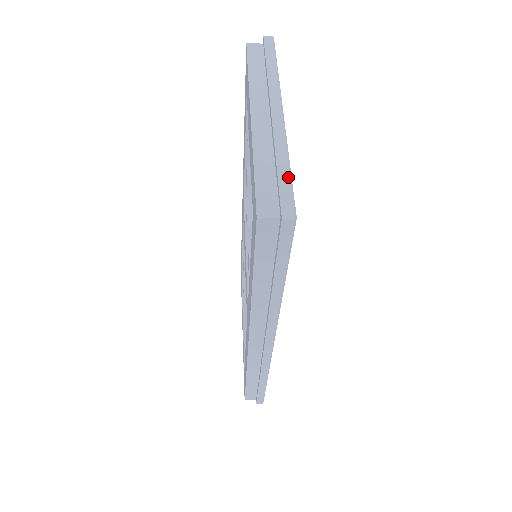
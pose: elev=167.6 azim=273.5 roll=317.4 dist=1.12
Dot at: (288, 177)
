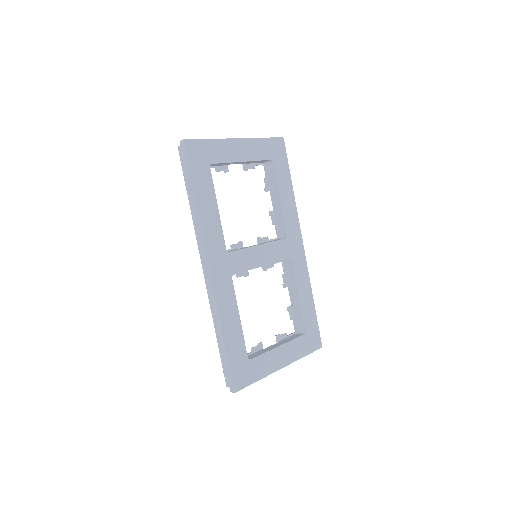
Dot at: (202, 139)
